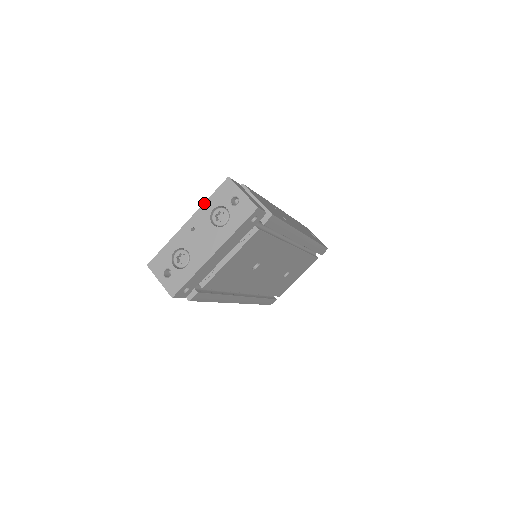
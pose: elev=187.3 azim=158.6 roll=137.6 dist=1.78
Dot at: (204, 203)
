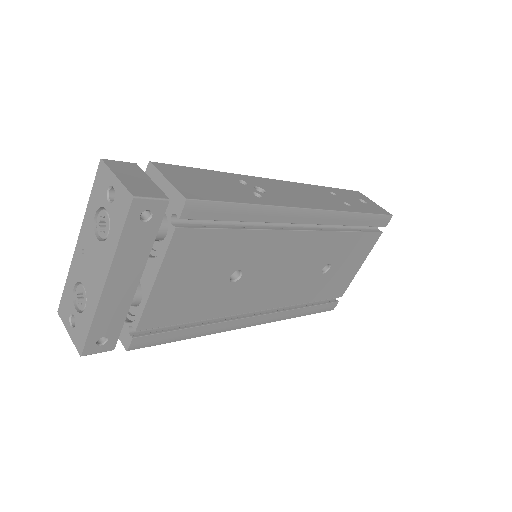
Dot at: (86, 208)
